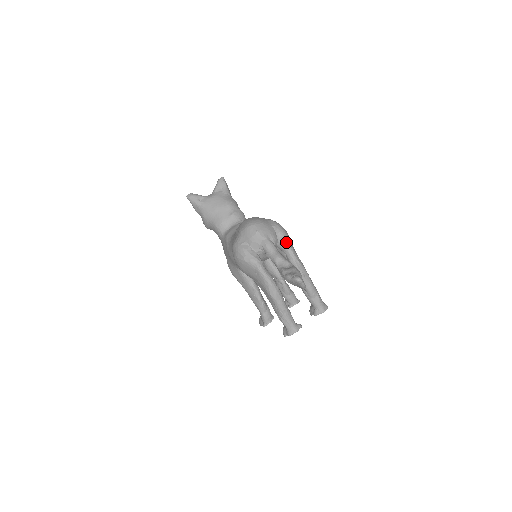
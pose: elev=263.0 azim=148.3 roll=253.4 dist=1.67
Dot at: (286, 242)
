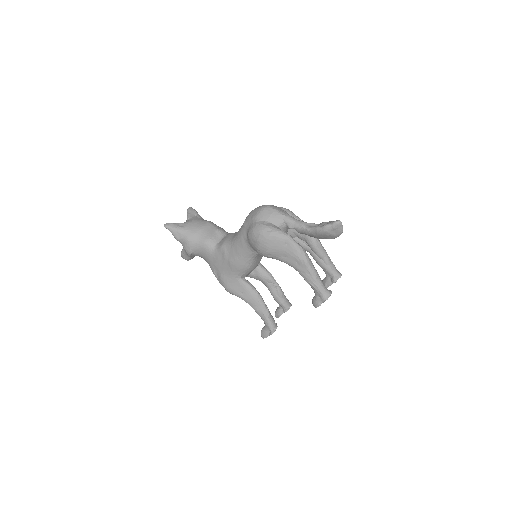
Dot at: (297, 217)
